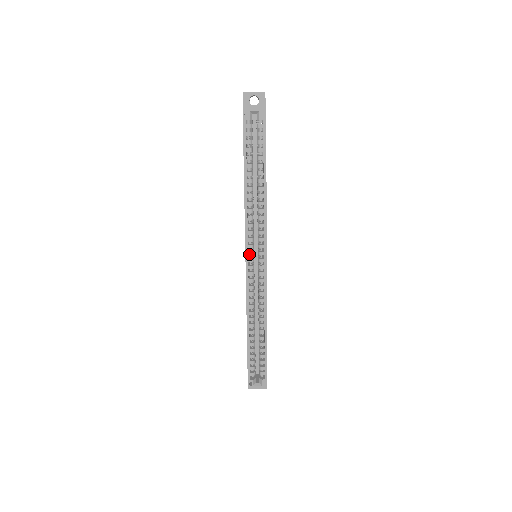
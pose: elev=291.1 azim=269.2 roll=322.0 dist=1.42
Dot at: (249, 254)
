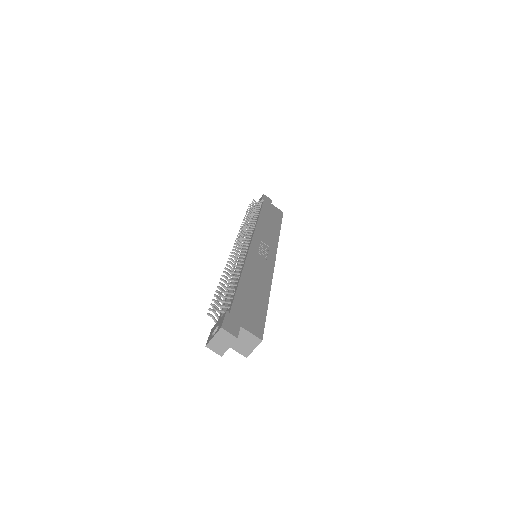
Dot at: occluded
